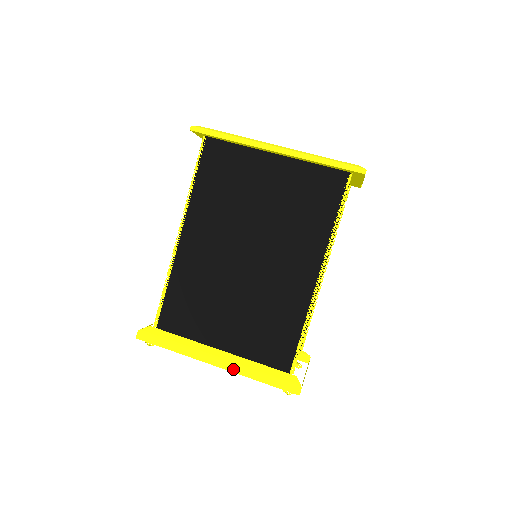
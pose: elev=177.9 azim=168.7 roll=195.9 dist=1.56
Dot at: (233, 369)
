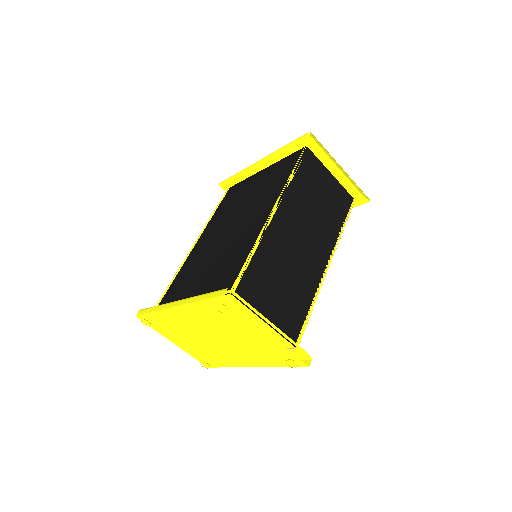
Dot at: (184, 303)
